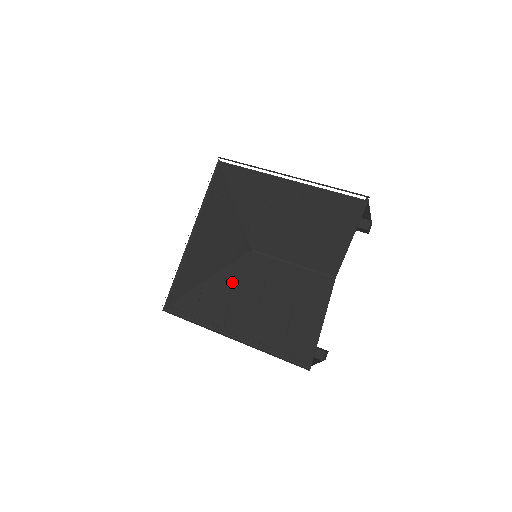
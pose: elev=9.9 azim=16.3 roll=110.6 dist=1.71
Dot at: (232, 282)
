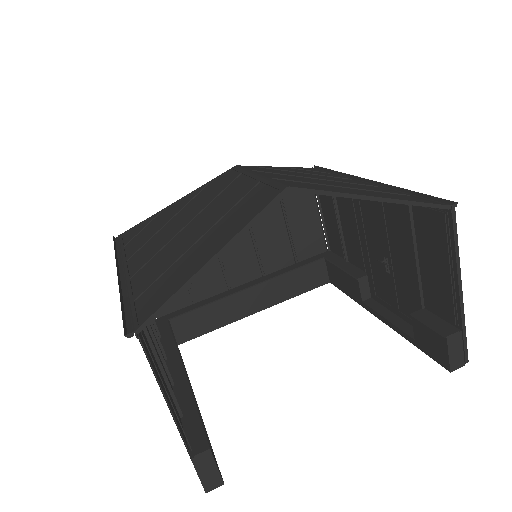
Dot at: (186, 204)
